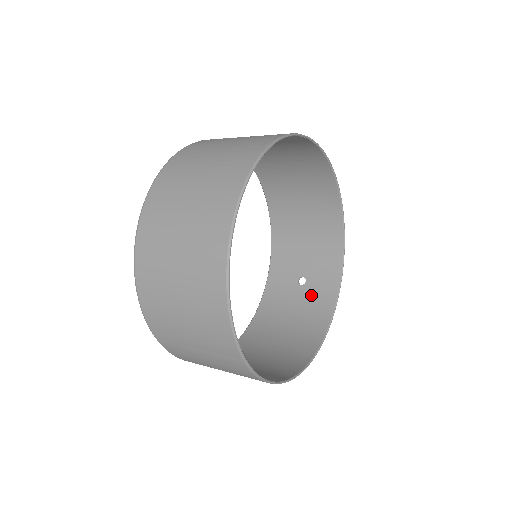
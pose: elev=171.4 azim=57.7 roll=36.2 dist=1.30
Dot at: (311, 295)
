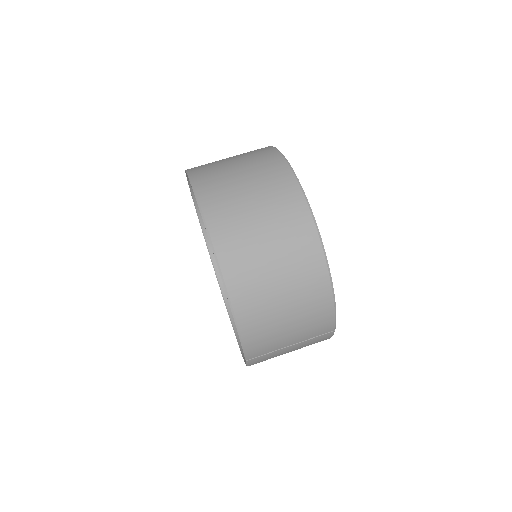
Dot at: occluded
